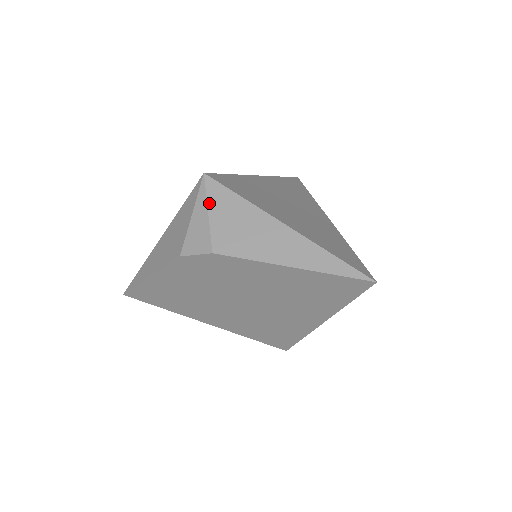
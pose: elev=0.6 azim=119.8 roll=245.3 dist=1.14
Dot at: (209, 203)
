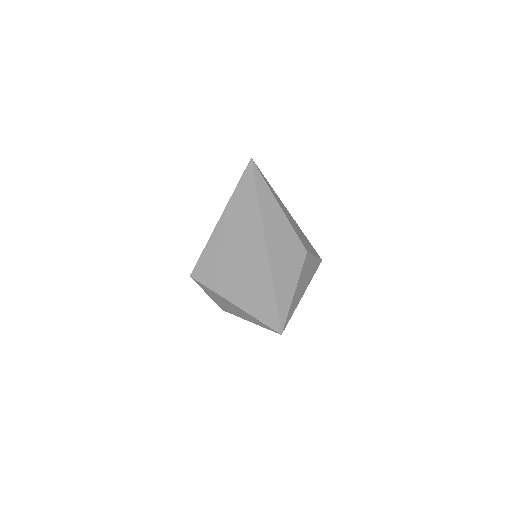
Dot at: occluded
